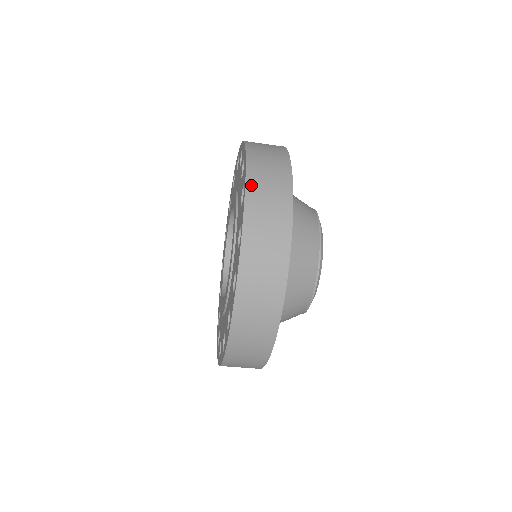
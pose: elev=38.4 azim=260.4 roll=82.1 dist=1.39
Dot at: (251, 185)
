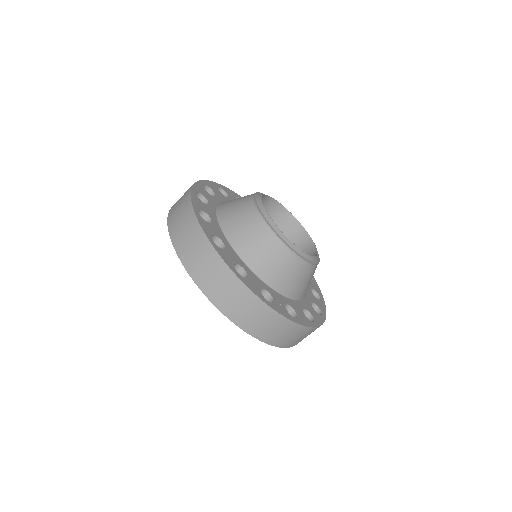
Dot at: (171, 210)
